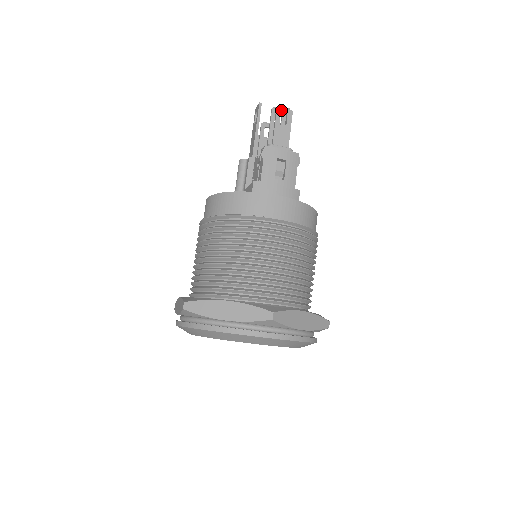
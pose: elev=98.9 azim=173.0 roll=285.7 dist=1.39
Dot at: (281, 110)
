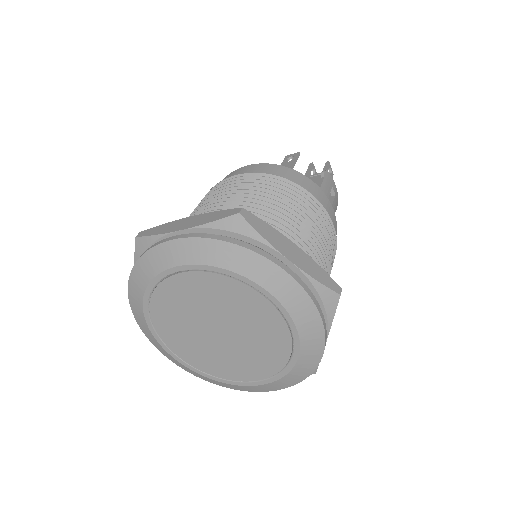
Dot at: (330, 165)
